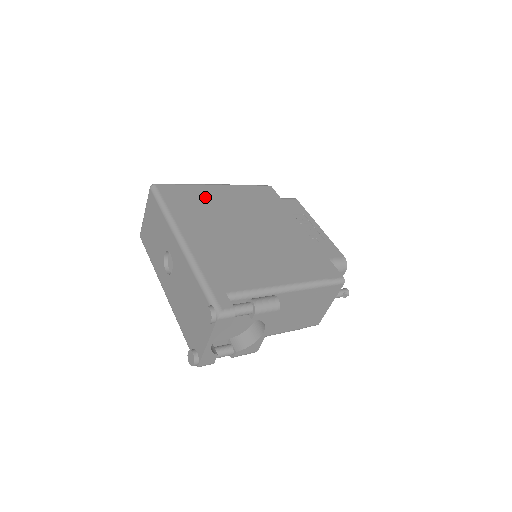
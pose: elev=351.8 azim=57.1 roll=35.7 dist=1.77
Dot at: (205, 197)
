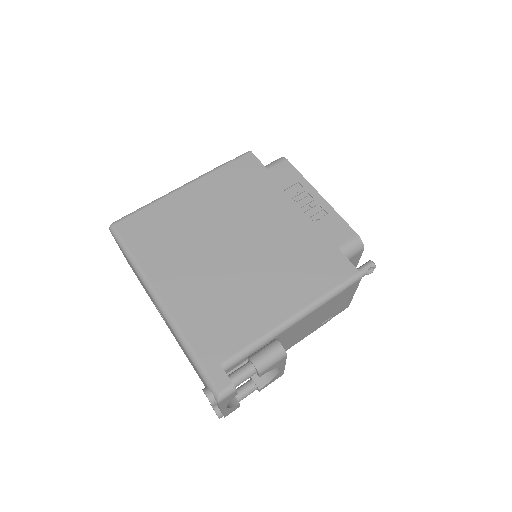
Dot at: (173, 216)
